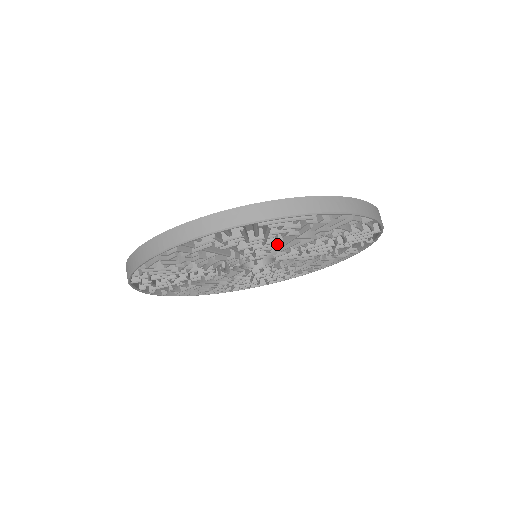
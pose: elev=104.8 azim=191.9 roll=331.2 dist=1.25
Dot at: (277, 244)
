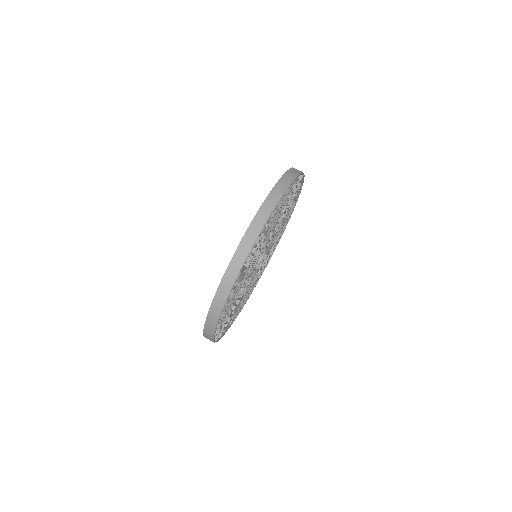
Dot at: (277, 222)
